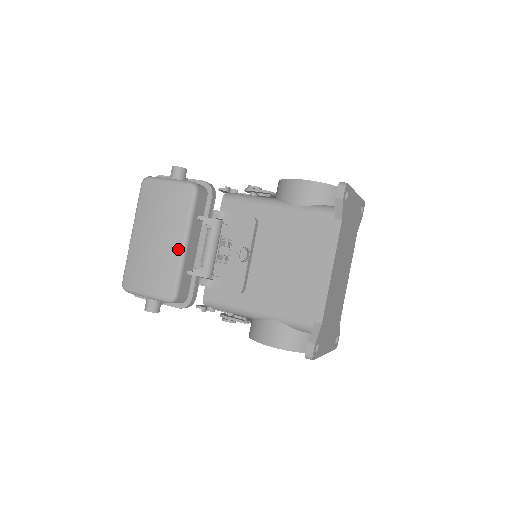
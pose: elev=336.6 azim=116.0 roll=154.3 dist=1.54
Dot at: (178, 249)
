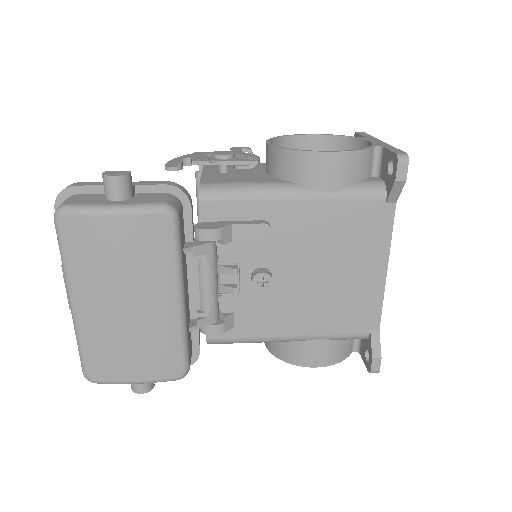
Dot at: (173, 312)
